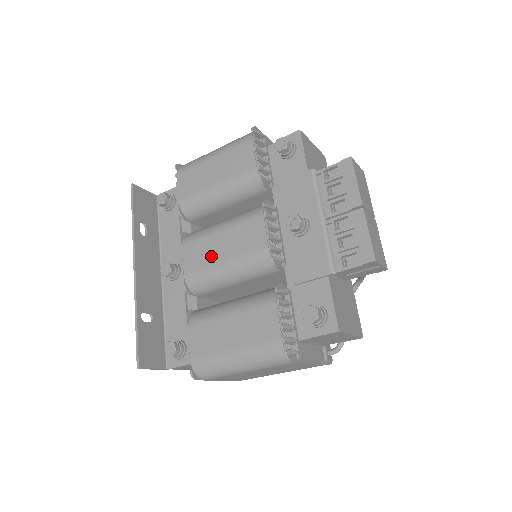
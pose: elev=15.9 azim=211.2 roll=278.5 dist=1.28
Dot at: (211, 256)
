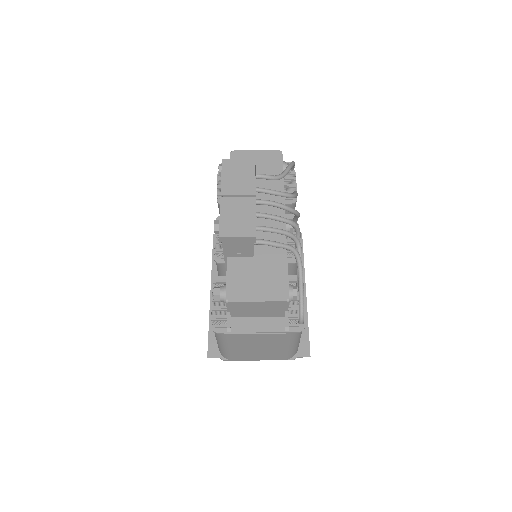
Dot at: occluded
